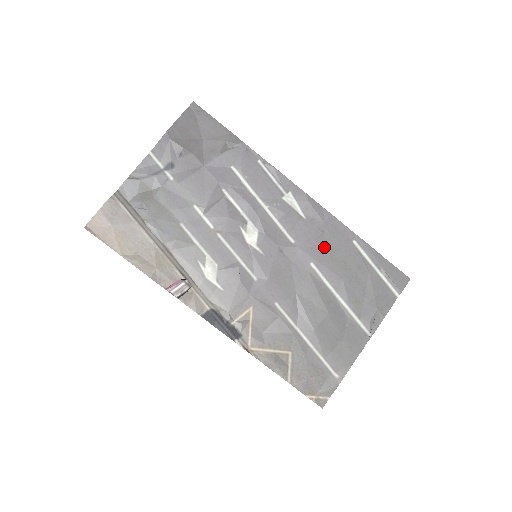
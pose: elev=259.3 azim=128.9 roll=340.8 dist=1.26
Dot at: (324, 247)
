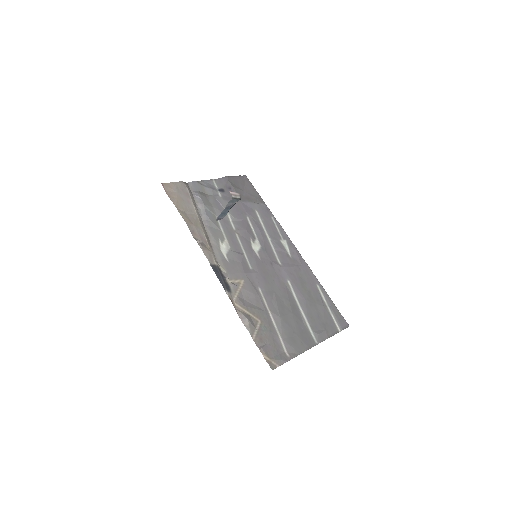
Dot at: (299, 277)
